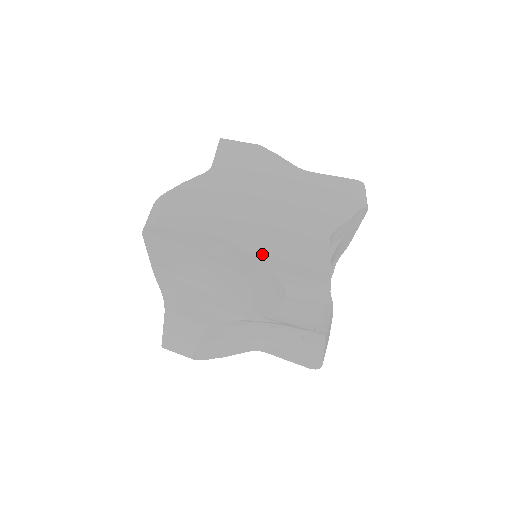
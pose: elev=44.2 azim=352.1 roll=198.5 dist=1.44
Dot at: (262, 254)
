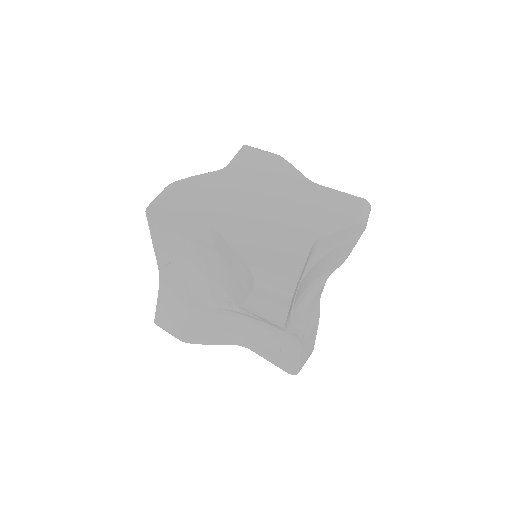
Dot at: (242, 245)
